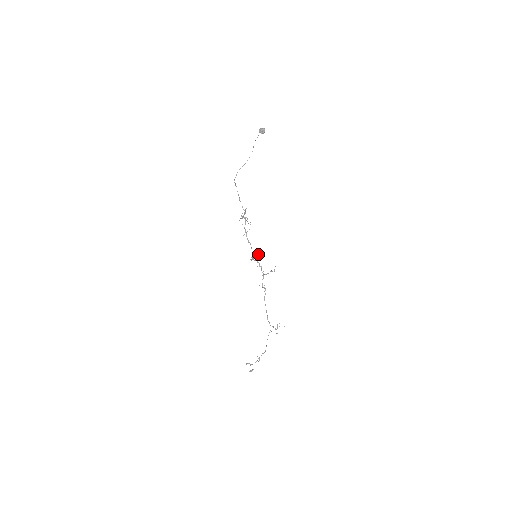
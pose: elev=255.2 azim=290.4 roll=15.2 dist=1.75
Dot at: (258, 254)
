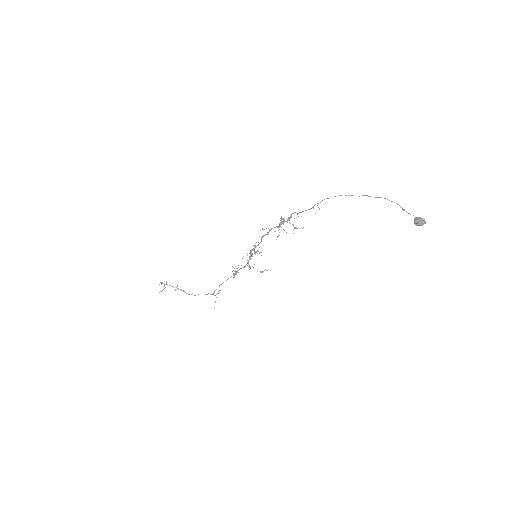
Dot at: occluded
